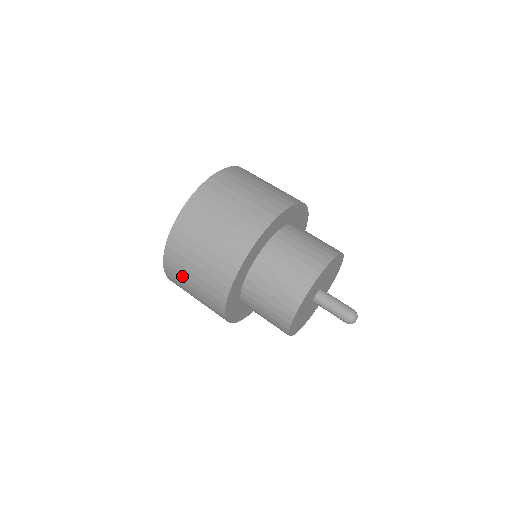
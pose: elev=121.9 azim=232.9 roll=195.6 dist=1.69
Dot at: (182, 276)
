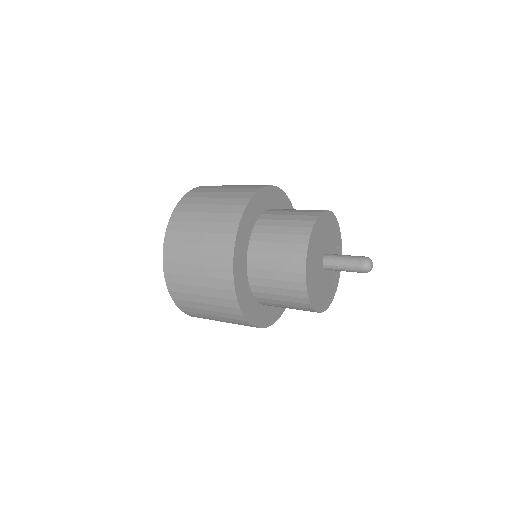
Dot at: (184, 245)
